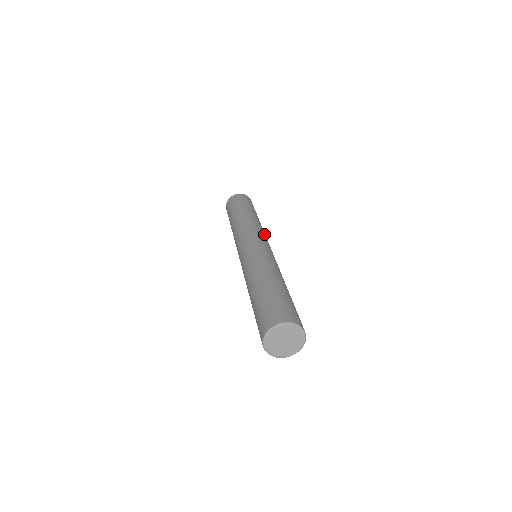
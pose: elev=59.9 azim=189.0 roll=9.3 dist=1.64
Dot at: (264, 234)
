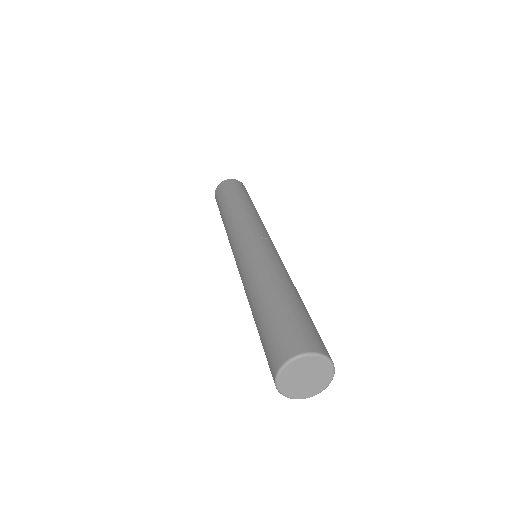
Dot at: occluded
